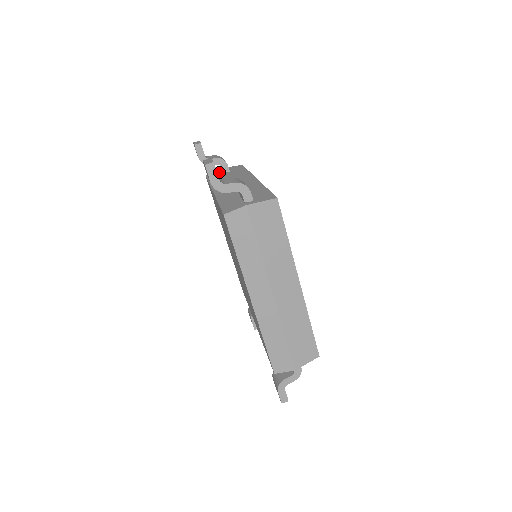
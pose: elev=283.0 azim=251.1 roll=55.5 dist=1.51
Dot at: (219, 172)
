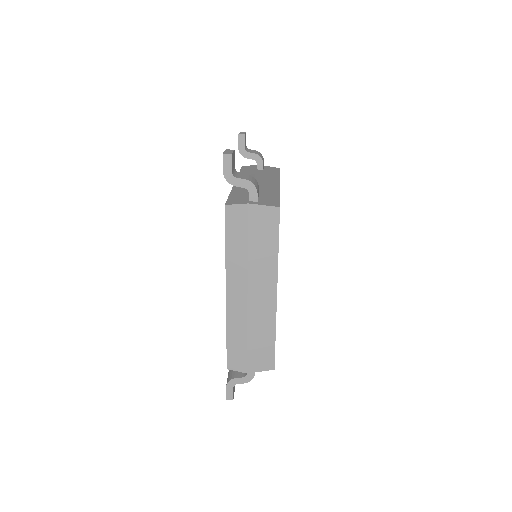
Dot at: (254, 167)
